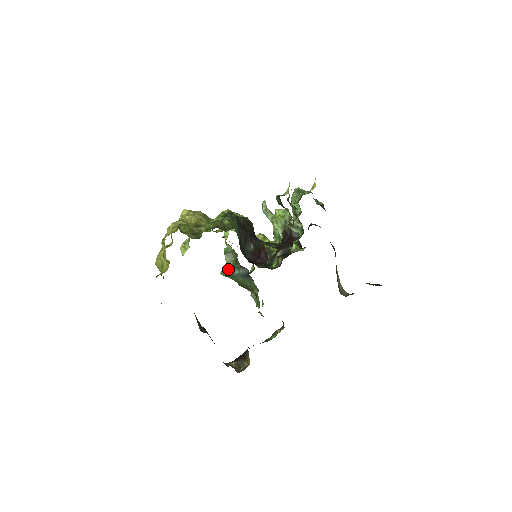
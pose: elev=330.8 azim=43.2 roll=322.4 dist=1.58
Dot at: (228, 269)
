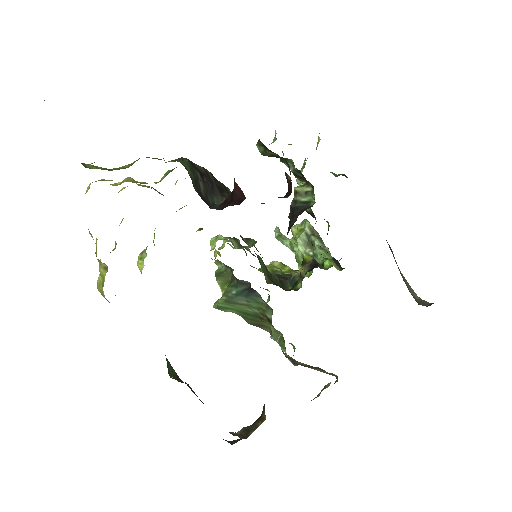
Dot at: (222, 294)
